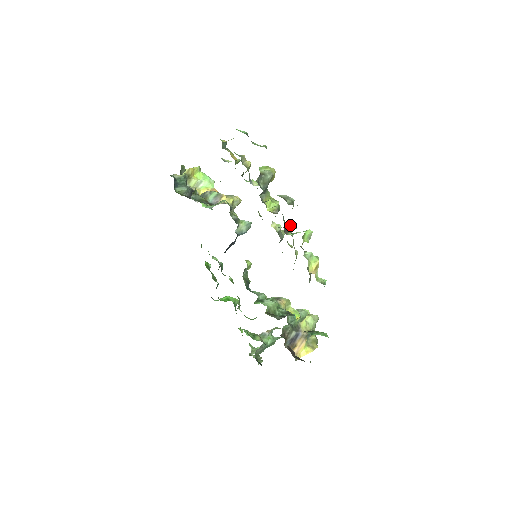
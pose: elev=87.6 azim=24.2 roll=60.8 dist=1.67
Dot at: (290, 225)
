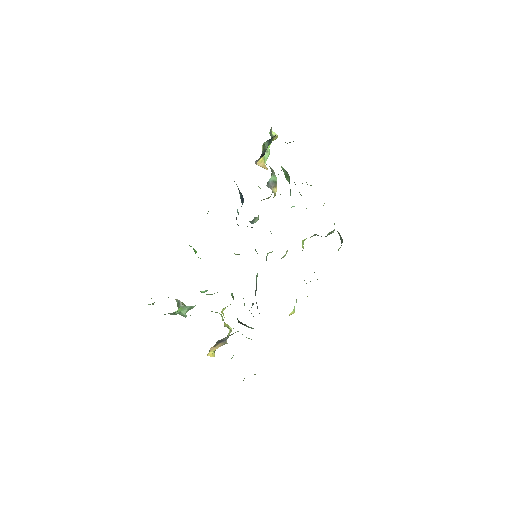
Dot at: occluded
